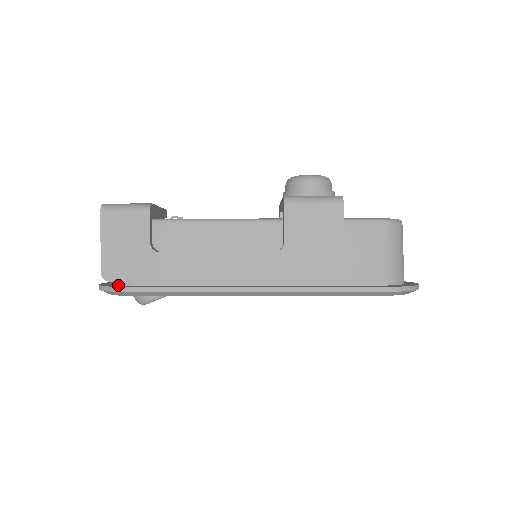
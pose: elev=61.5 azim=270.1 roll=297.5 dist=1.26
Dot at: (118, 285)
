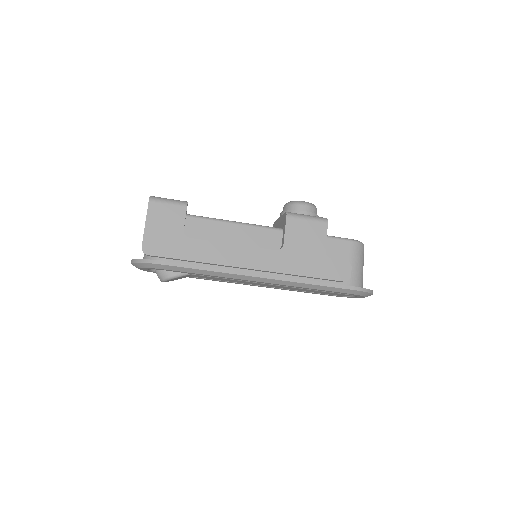
Dot at: occluded
